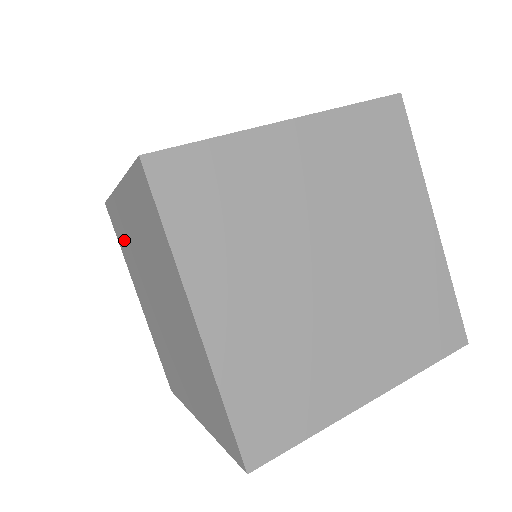
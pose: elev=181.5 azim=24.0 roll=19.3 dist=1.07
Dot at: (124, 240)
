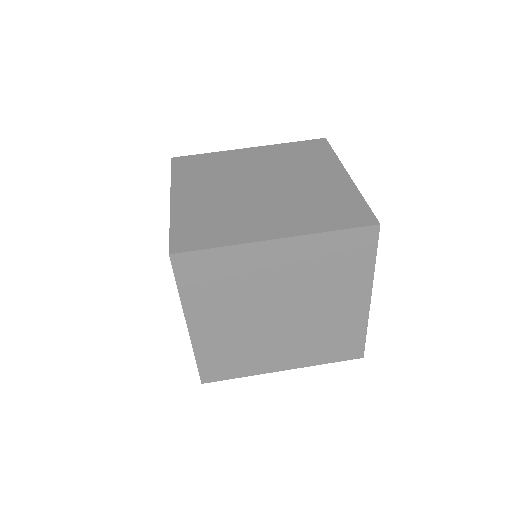
Dot at: occluded
